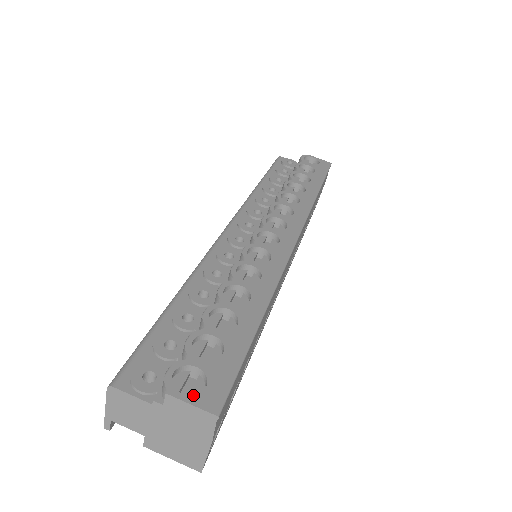
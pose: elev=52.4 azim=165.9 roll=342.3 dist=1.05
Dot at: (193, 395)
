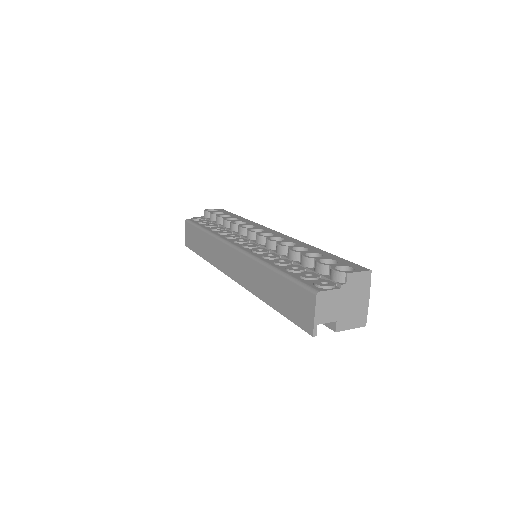
Dot at: (354, 270)
